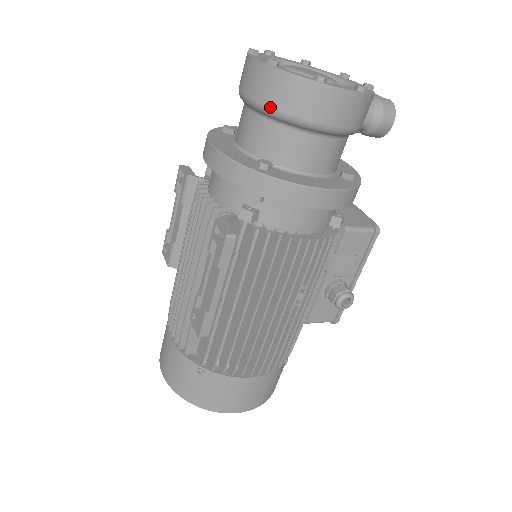
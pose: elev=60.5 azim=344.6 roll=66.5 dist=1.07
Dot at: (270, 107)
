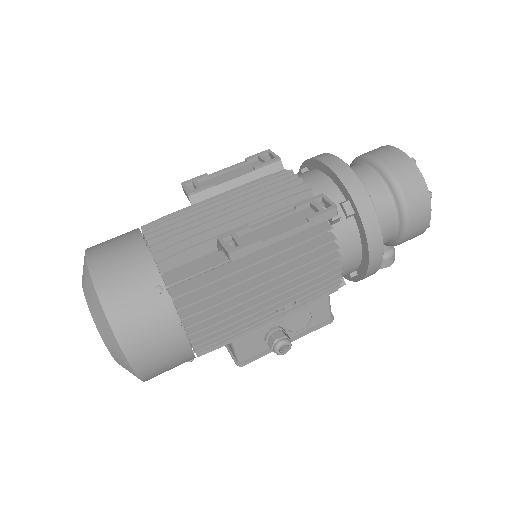
Dot at: (396, 178)
